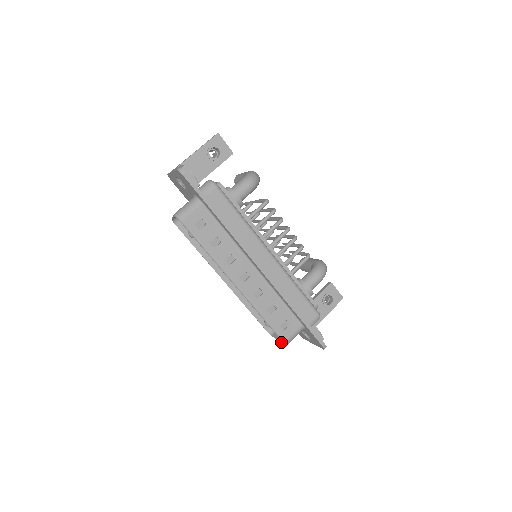
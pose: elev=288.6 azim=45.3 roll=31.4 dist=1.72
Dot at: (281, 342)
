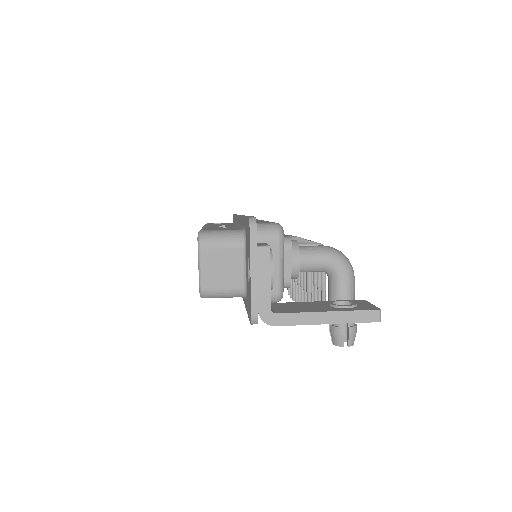
Dot at: (199, 257)
